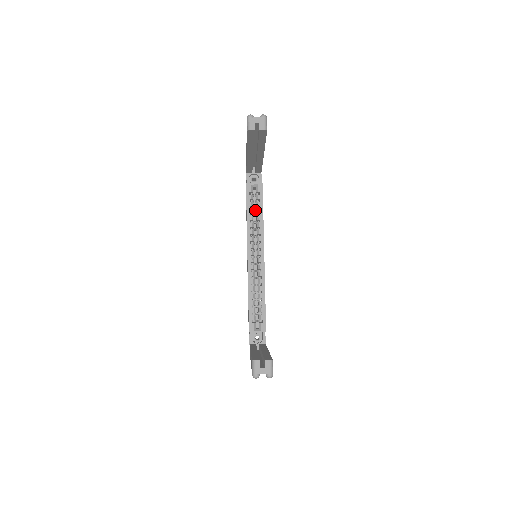
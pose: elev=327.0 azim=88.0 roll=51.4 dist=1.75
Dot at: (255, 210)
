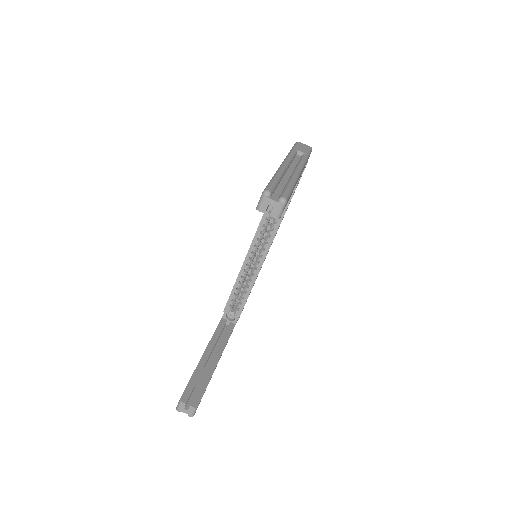
Dot at: occluded
